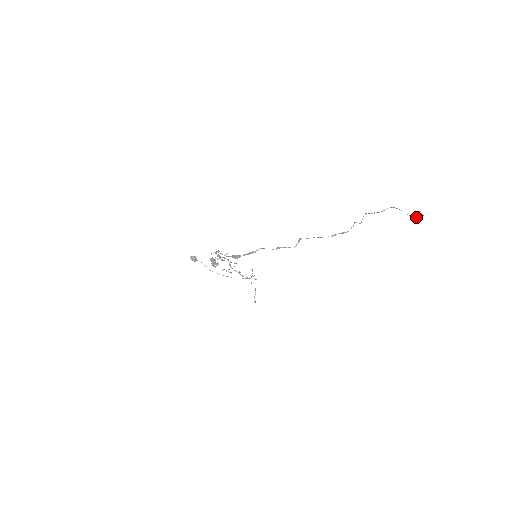
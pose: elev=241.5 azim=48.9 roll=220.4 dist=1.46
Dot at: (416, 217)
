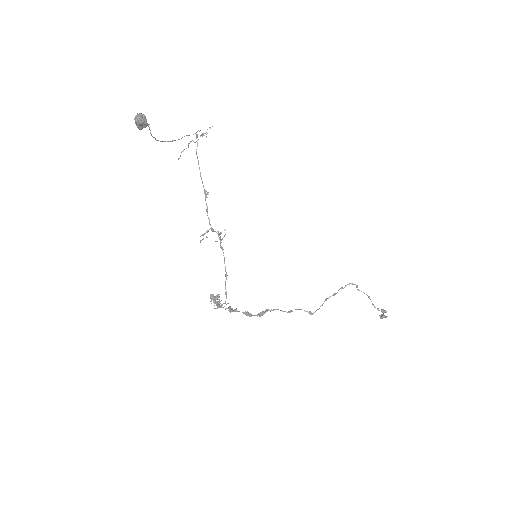
Dot at: occluded
